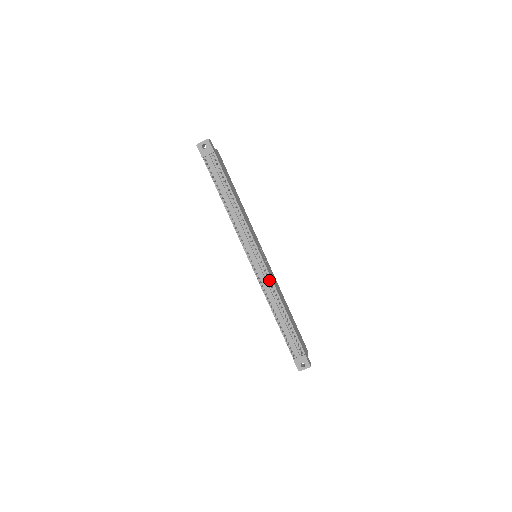
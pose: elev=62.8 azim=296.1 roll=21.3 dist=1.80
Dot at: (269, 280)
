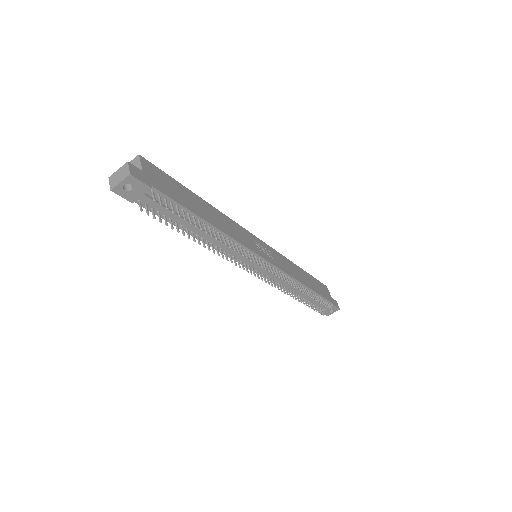
Dot at: (283, 275)
